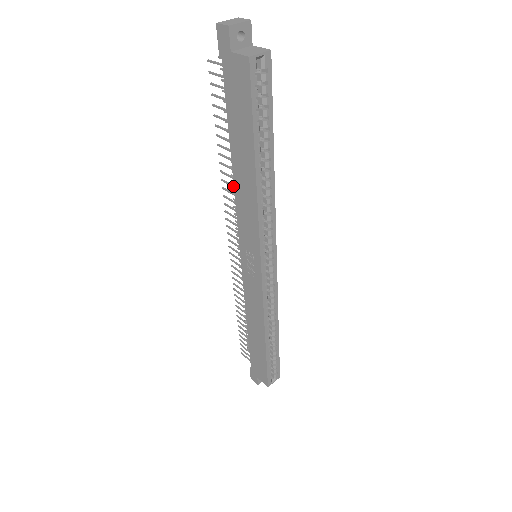
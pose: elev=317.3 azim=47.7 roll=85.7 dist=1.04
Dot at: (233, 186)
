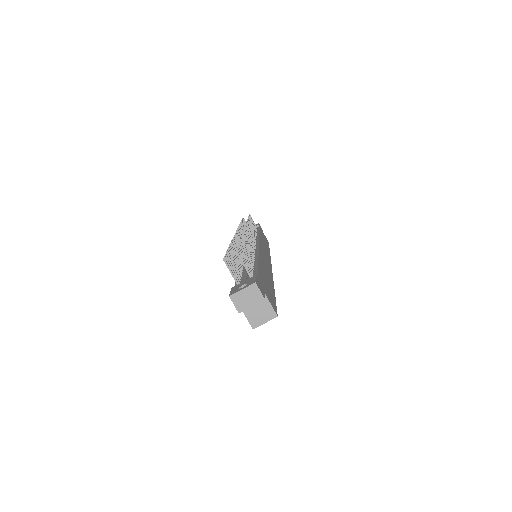
Dot at: occluded
